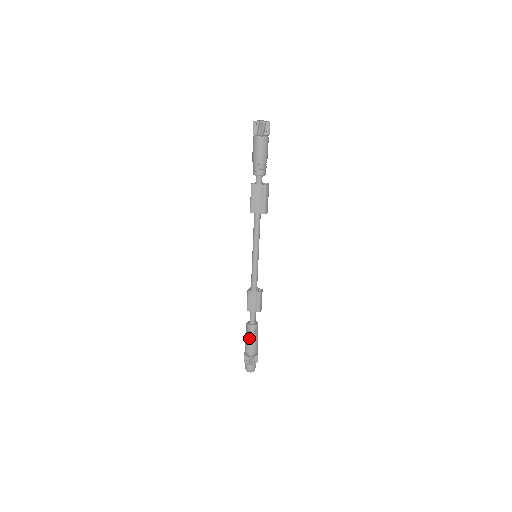
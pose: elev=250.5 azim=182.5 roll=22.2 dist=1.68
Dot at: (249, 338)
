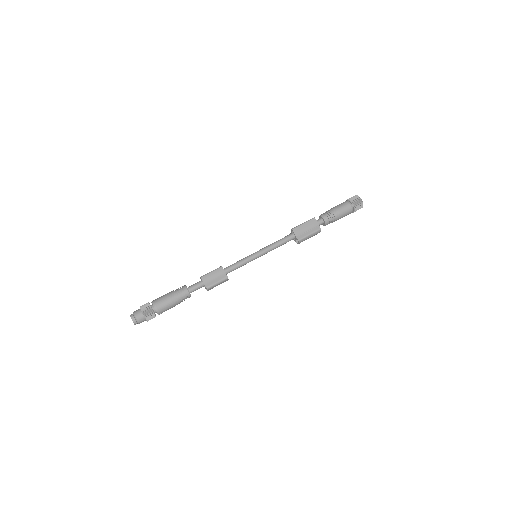
Dot at: (174, 295)
